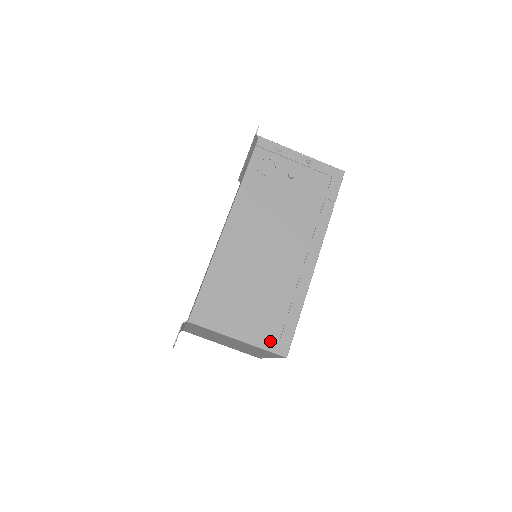
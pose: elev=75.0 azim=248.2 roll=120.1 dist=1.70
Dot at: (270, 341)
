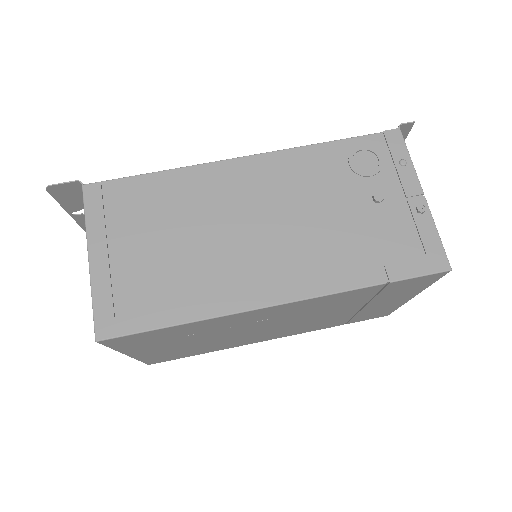
Dot at: (109, 303)
